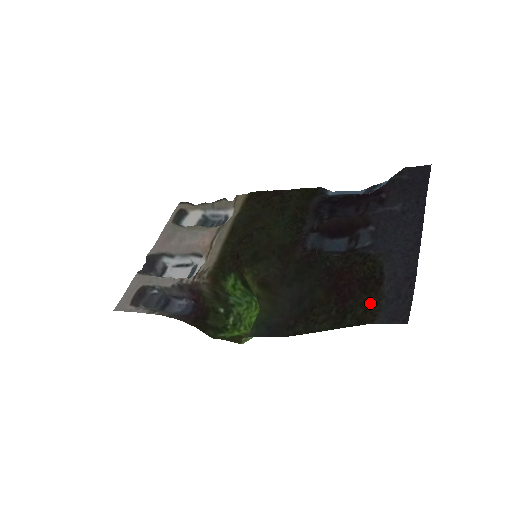
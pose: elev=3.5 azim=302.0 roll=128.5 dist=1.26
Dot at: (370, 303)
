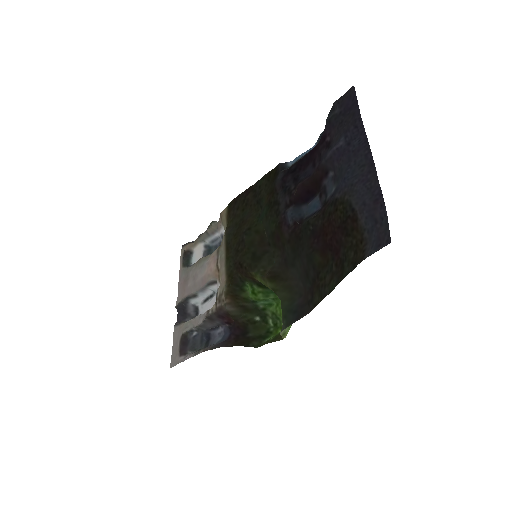
Dot at: (356, 242)
